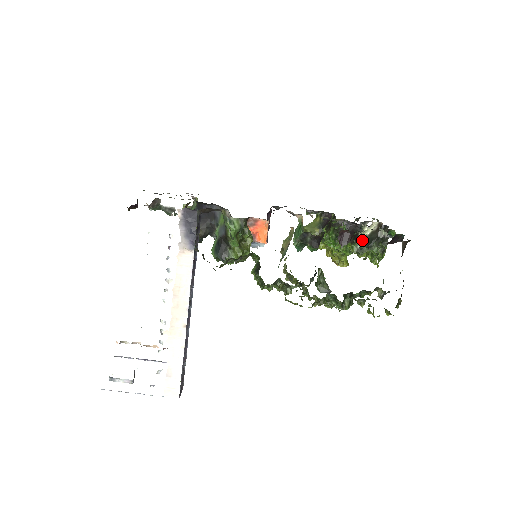
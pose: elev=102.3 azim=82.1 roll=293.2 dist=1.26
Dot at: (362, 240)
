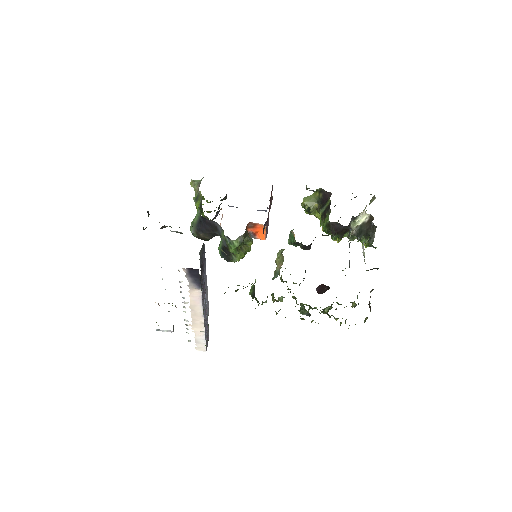
Dot at: (353, 230)
